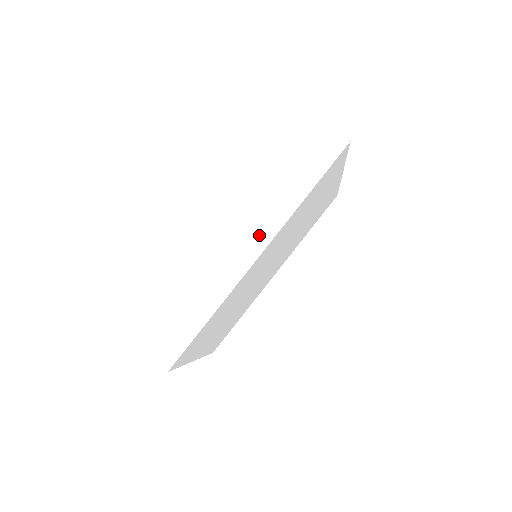
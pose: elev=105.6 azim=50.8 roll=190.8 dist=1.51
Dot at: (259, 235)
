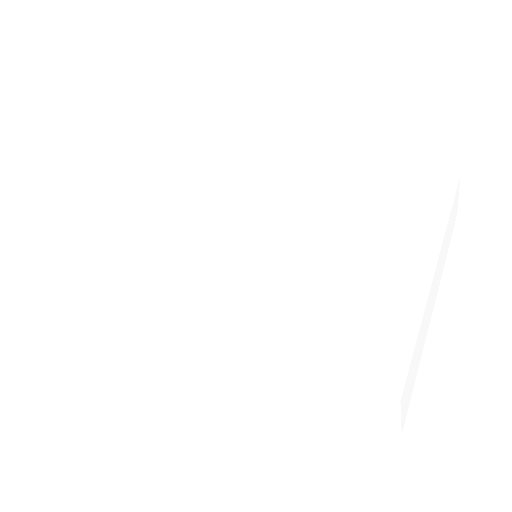
Dot at: (216, 367)
